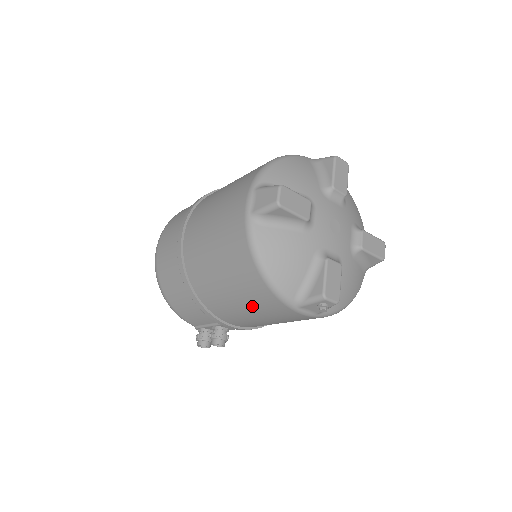
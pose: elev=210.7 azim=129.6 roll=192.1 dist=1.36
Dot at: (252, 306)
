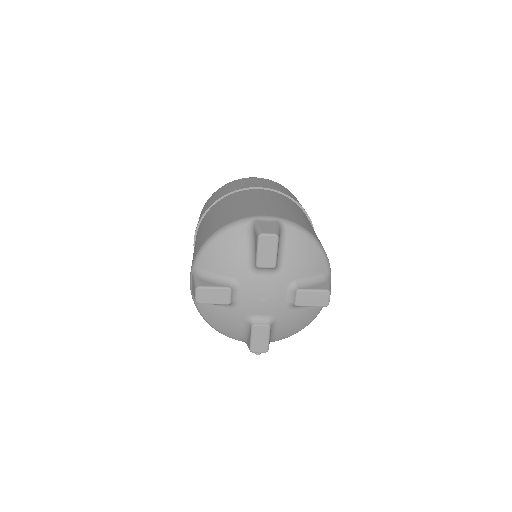
Dot at: occluded
